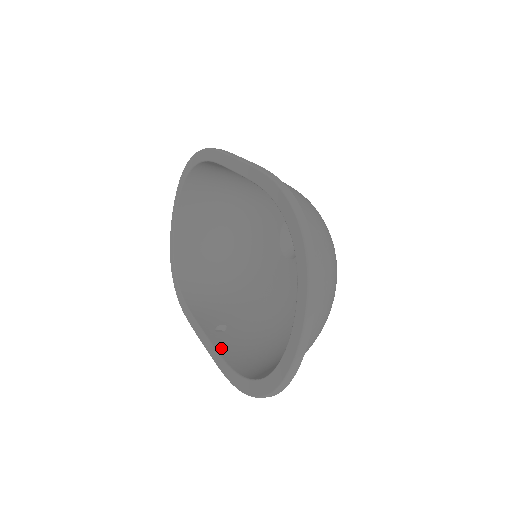
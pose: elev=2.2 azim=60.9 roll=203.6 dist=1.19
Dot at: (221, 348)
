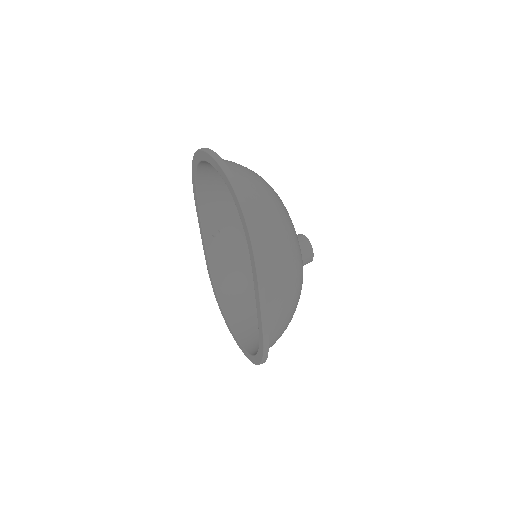
Dot at: (210, 253)
